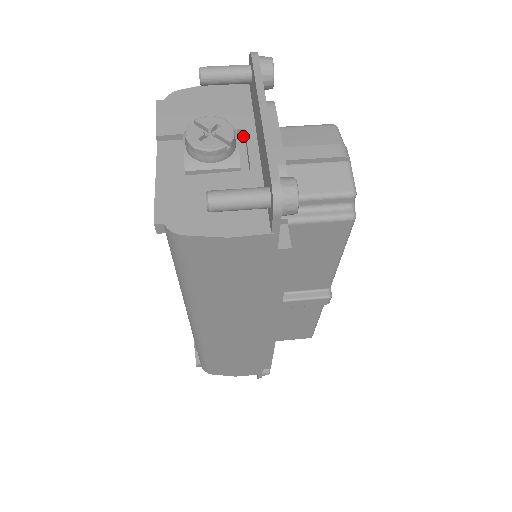
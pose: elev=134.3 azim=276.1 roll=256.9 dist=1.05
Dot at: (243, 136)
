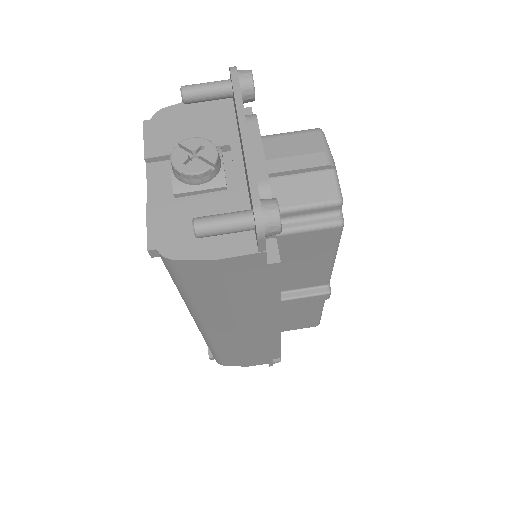
Dot at: (229, 151)
